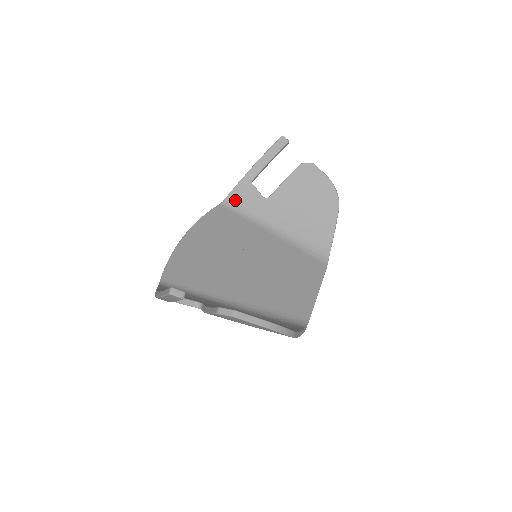
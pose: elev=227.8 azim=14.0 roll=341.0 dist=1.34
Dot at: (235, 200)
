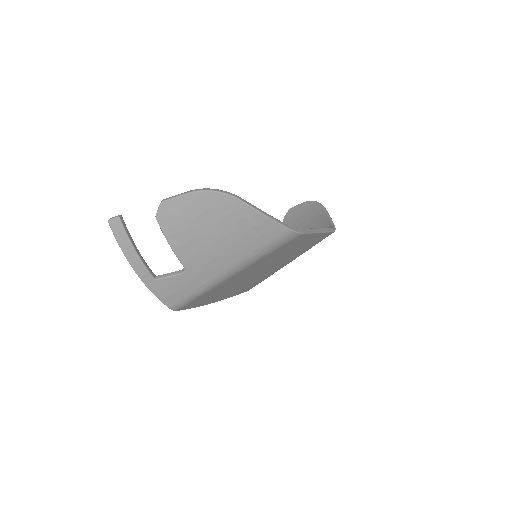
Dot at: occluded
